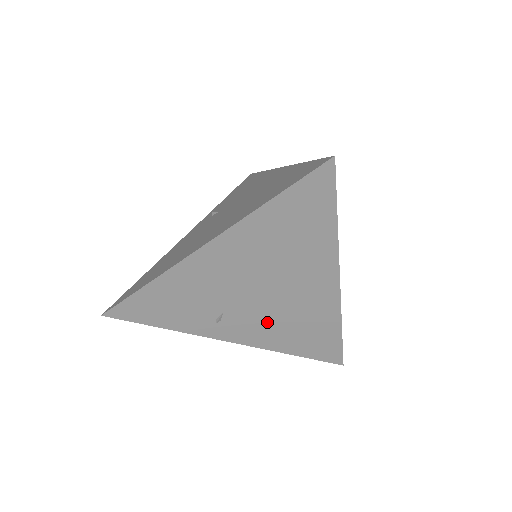
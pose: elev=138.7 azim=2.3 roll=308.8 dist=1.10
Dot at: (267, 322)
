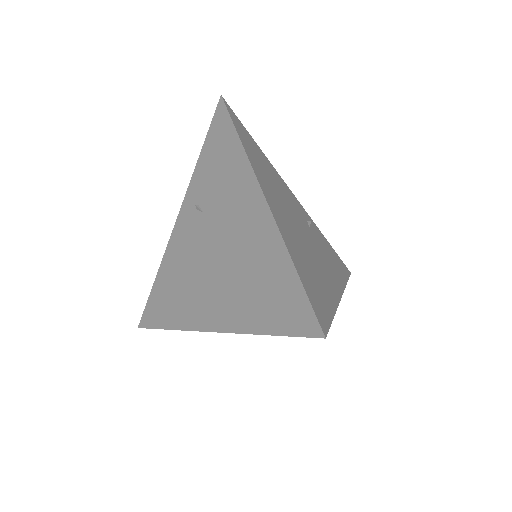
Dot at: occluded
